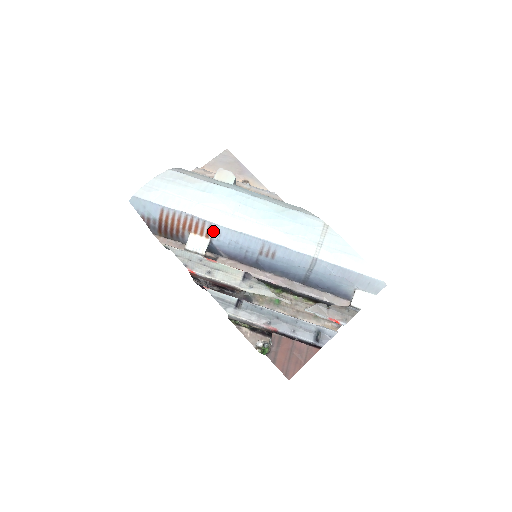
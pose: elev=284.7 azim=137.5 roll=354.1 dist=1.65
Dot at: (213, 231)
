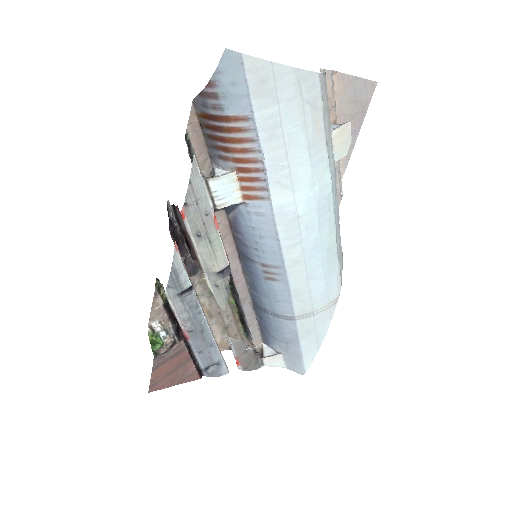
Dot at: (259, 204)
